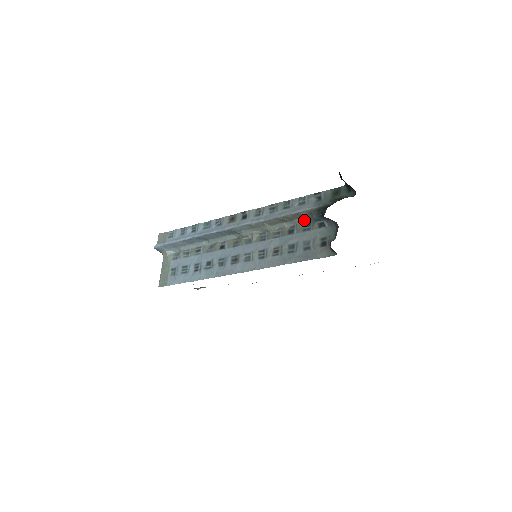
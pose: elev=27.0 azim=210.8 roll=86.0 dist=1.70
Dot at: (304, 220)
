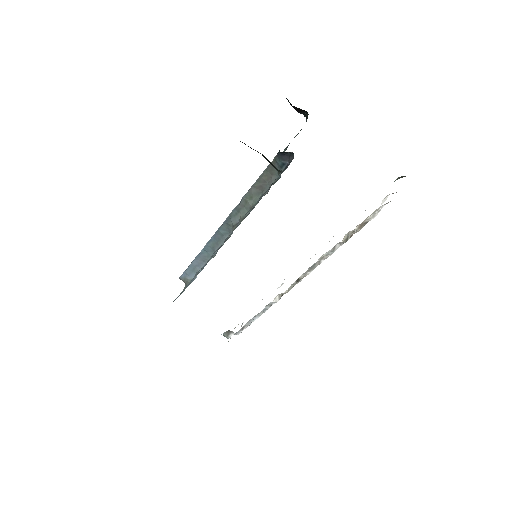
Dot at: (276, 177)
